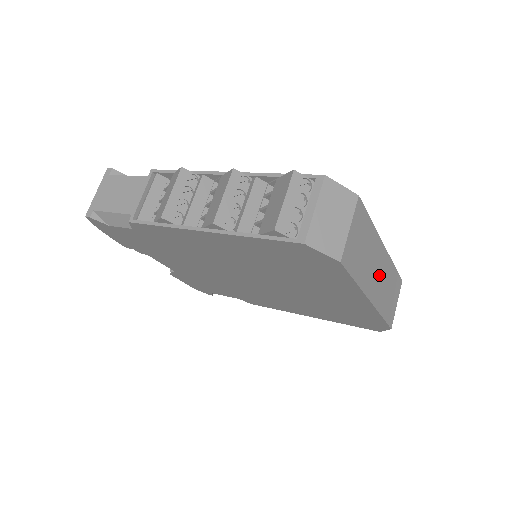
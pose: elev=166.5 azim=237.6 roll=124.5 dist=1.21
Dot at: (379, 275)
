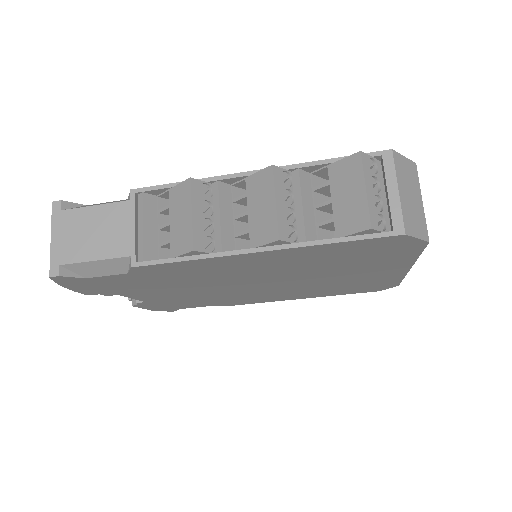
Dot at: occluded
